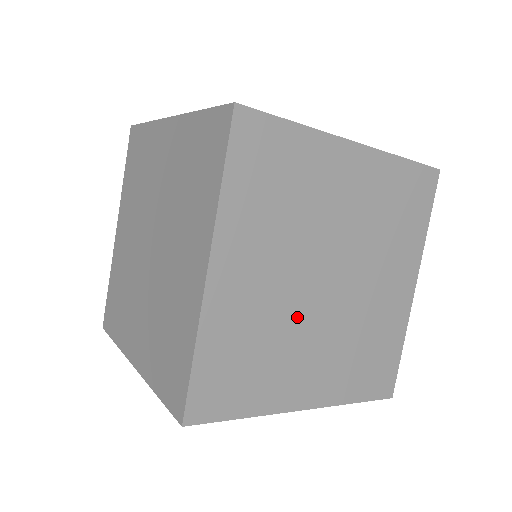
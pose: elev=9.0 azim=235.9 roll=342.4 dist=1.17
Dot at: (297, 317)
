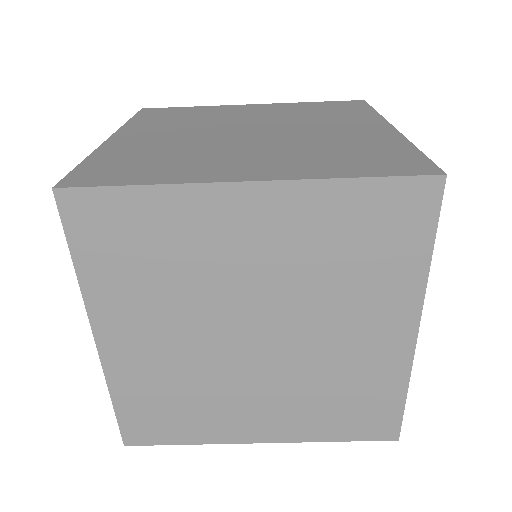
Dot at: (213, 145)
